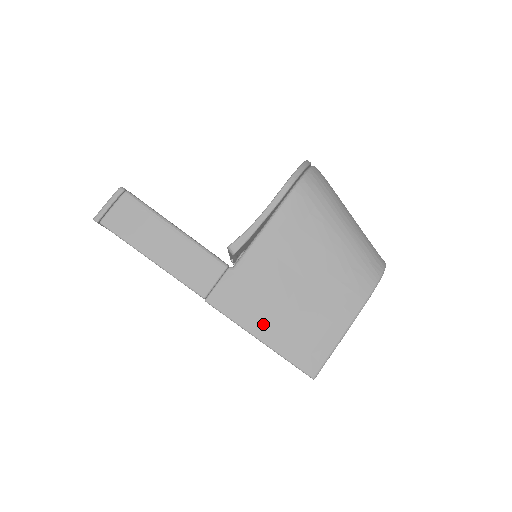
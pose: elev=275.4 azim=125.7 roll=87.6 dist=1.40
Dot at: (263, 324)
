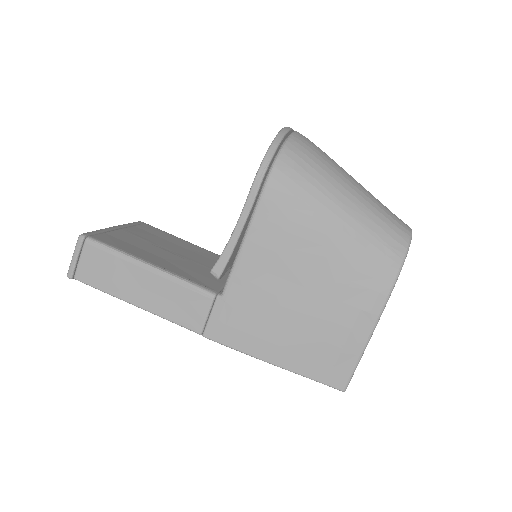
Dot at: (271, 348)
